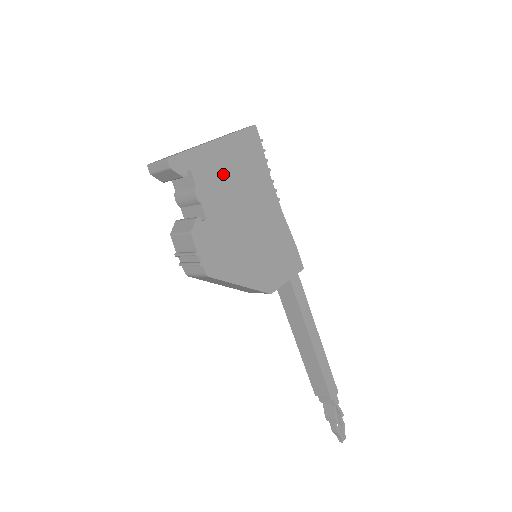
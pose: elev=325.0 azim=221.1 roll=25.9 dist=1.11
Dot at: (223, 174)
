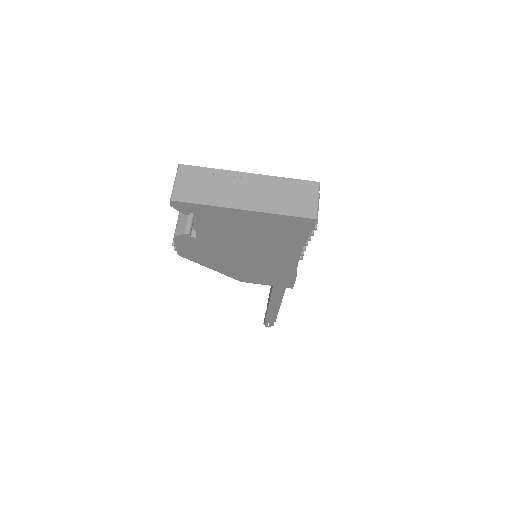
Dot at: (237, 227)
